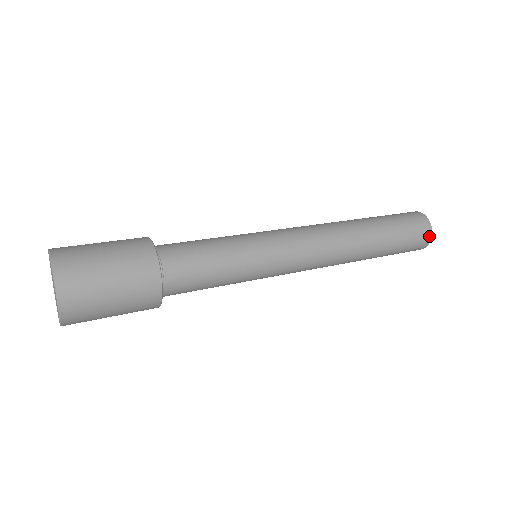
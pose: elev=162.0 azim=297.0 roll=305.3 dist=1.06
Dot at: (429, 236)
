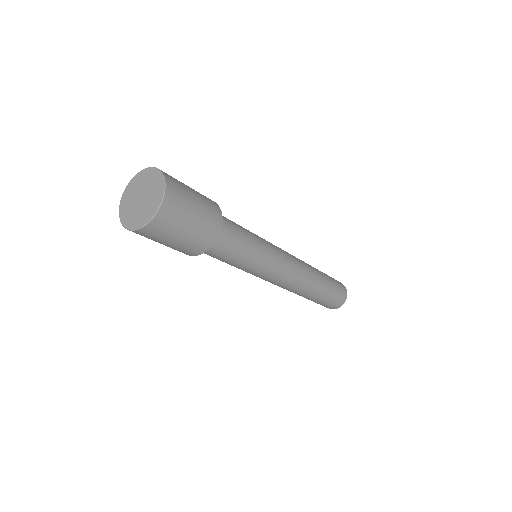
Dot at: (346, 294)
